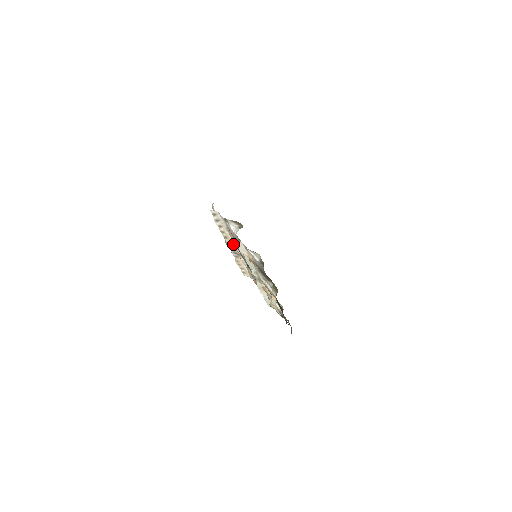
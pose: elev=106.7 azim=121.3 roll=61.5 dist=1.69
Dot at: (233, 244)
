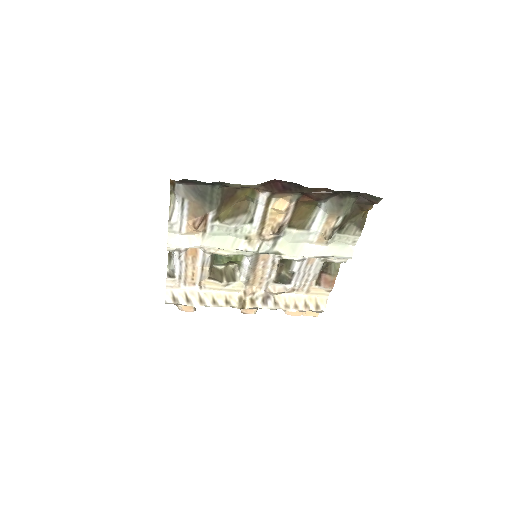
Dot at: (240, 294)
